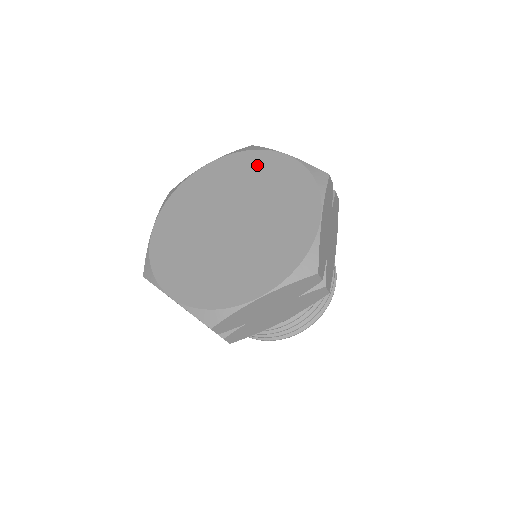
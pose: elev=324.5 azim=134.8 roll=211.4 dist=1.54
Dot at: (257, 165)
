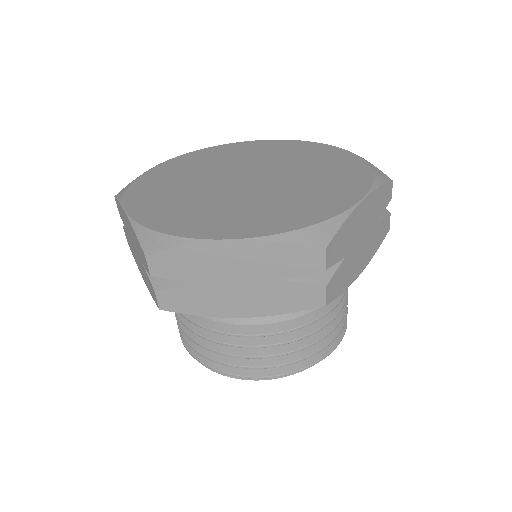
Dot at: (232, 150)
